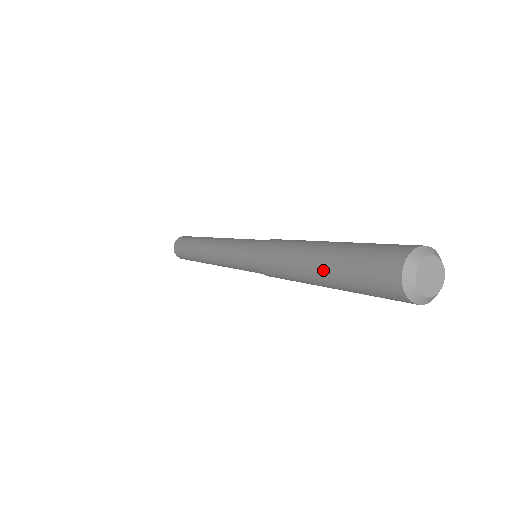
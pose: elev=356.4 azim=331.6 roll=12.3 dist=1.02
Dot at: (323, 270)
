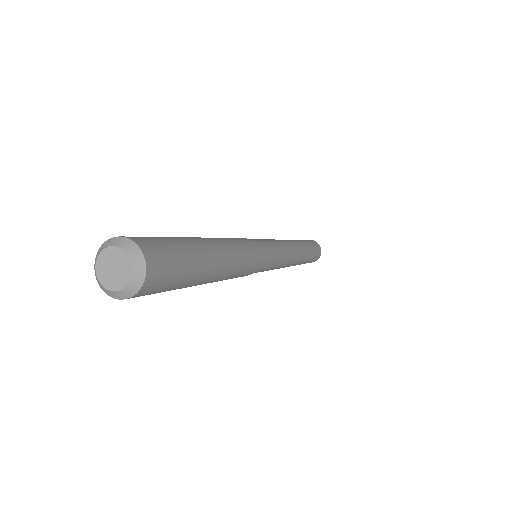
Dot at: occluded
